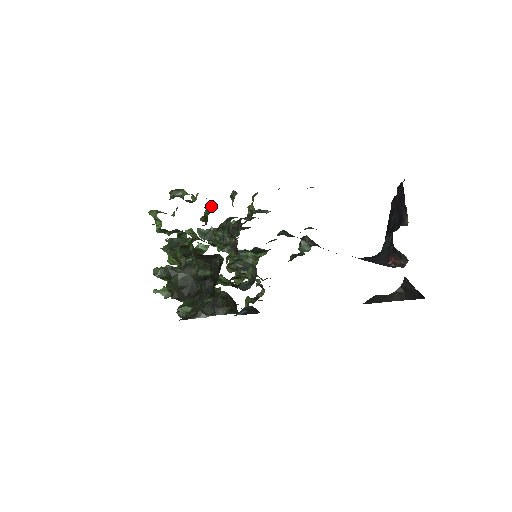
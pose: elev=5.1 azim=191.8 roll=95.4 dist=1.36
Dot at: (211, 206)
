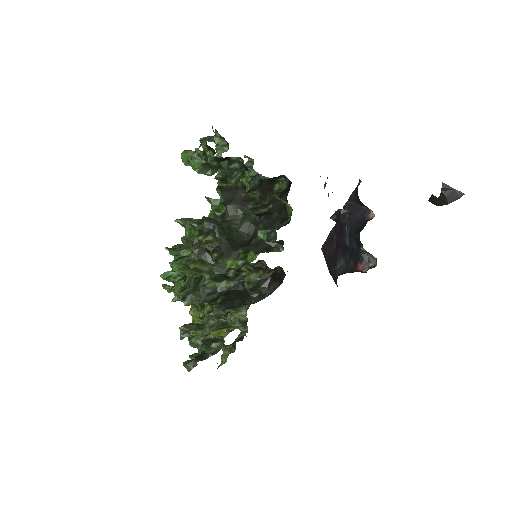
Dot at: occluded
